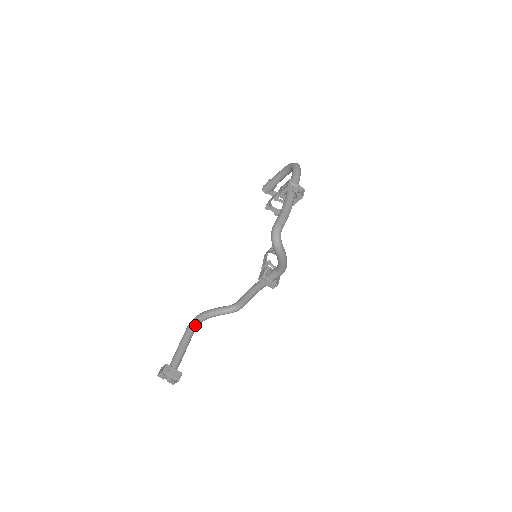
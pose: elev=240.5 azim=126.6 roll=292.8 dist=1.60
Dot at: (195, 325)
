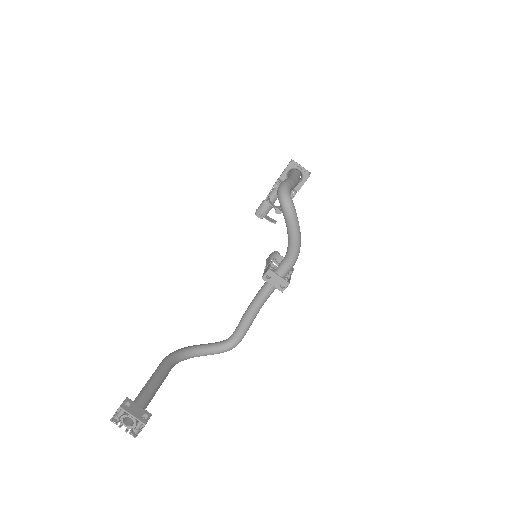
Dot at: (173, 359)
